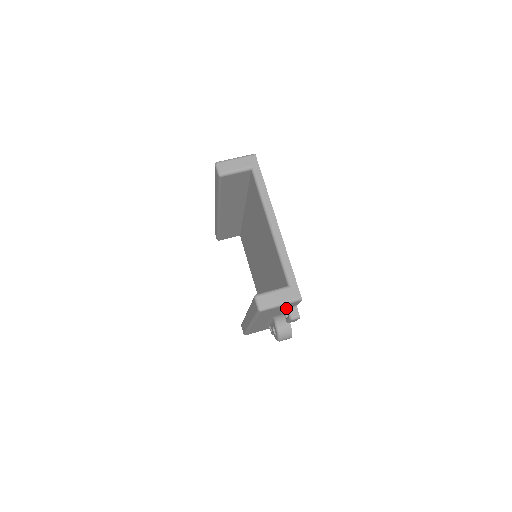
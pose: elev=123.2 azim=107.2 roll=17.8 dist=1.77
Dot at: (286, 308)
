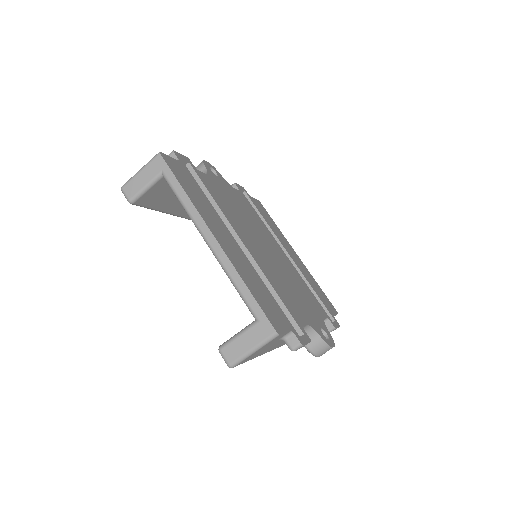
Dot at: (279, 339)
